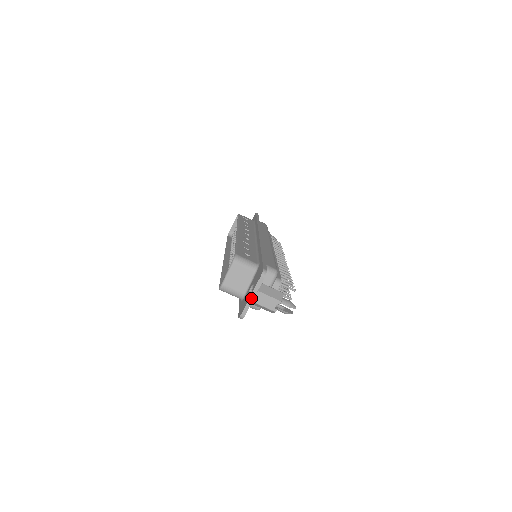
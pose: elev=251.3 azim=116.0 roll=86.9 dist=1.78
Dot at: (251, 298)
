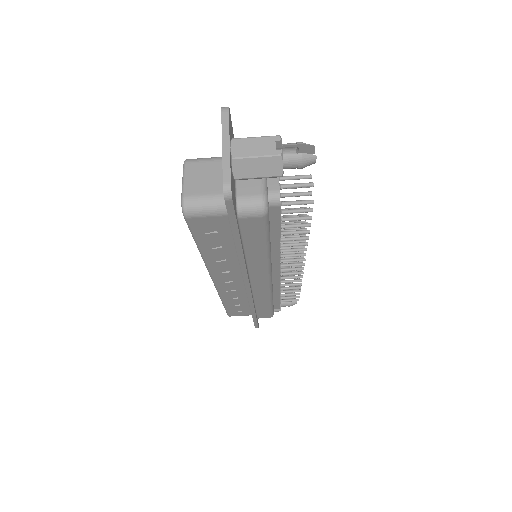
Dot at: (225, 150)
